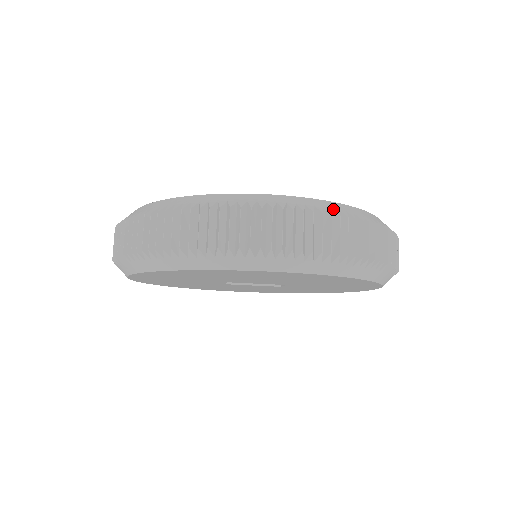
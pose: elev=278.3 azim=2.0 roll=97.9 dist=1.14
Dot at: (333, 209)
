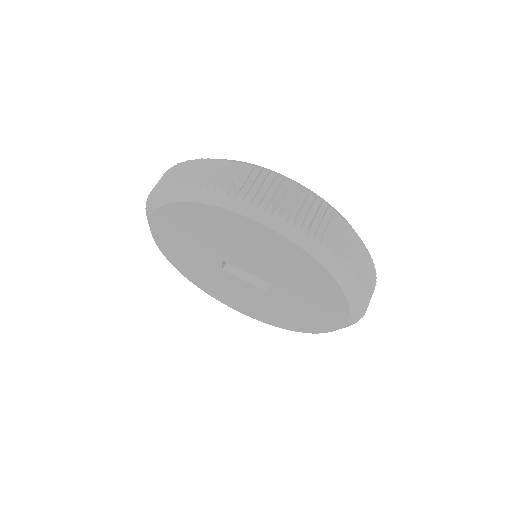
Dot at: (318, 197)
